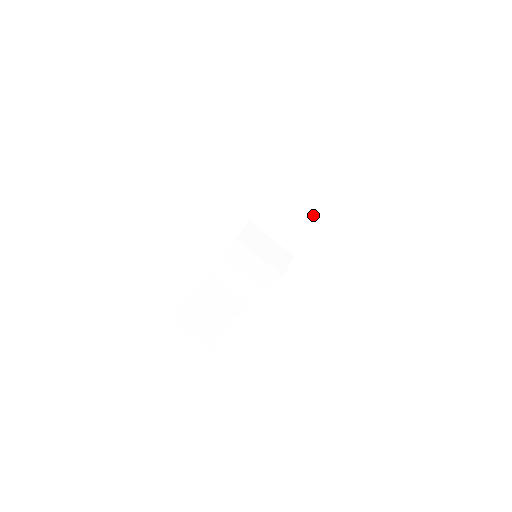
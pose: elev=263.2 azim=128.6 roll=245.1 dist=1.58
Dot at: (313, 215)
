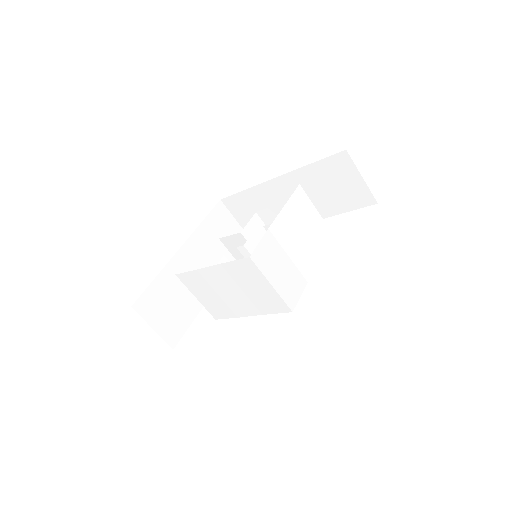
Dot at: (332, 214)
